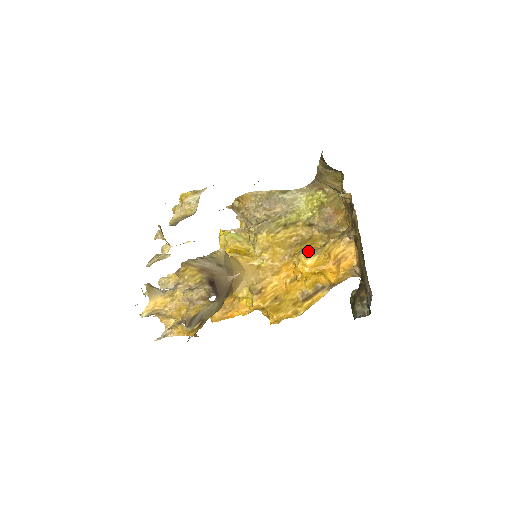
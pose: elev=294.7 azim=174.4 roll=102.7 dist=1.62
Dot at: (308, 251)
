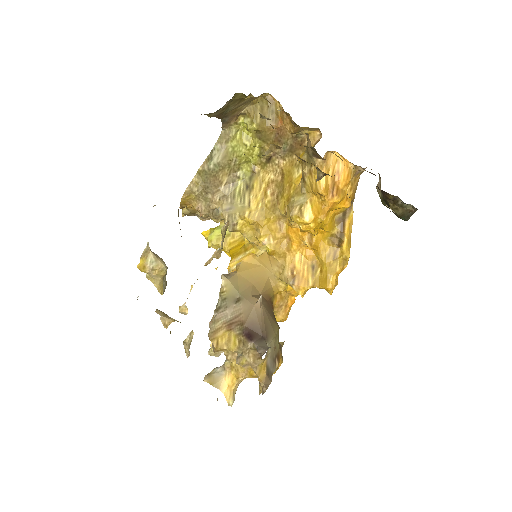
Dot at: (295, 203)
